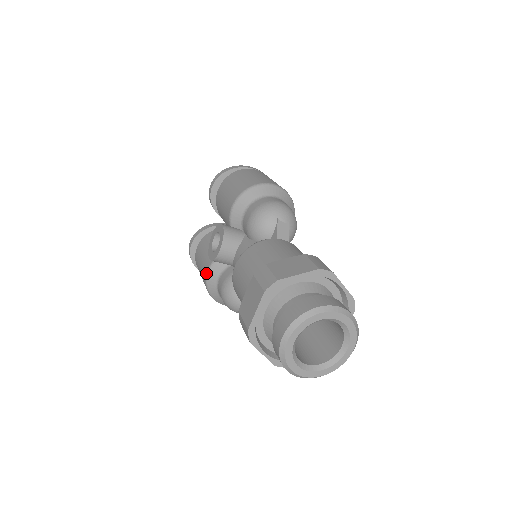
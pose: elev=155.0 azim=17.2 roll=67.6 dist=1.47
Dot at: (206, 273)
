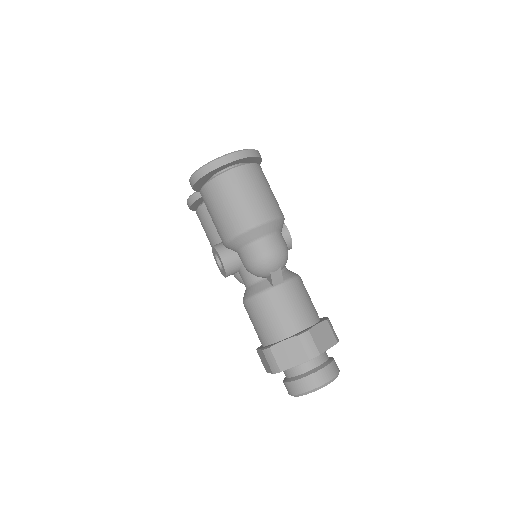
Dot at: occluded
